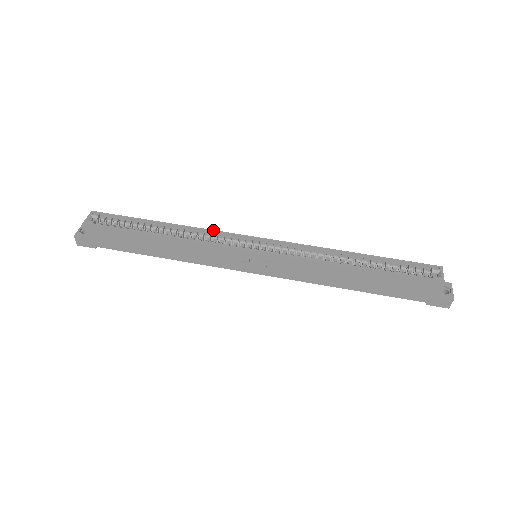
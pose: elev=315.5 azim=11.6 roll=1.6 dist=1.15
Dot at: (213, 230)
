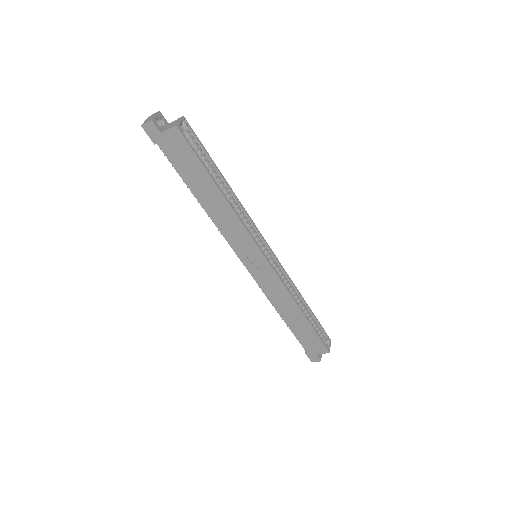
Dot at: occluded
